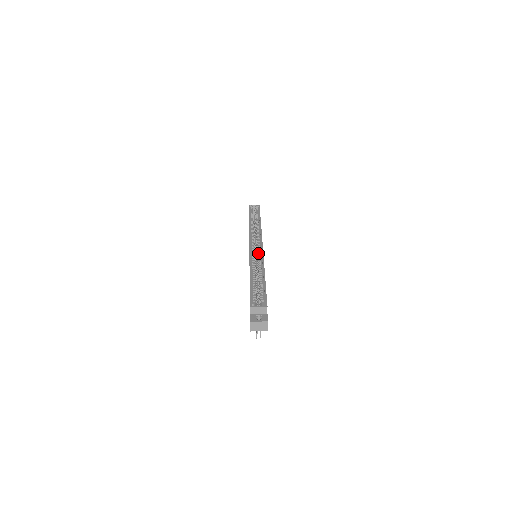
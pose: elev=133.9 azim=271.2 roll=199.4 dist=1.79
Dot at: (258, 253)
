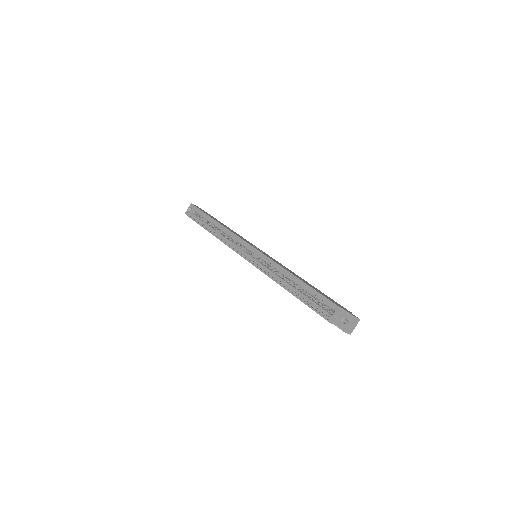
Dot at: (260, 258)
